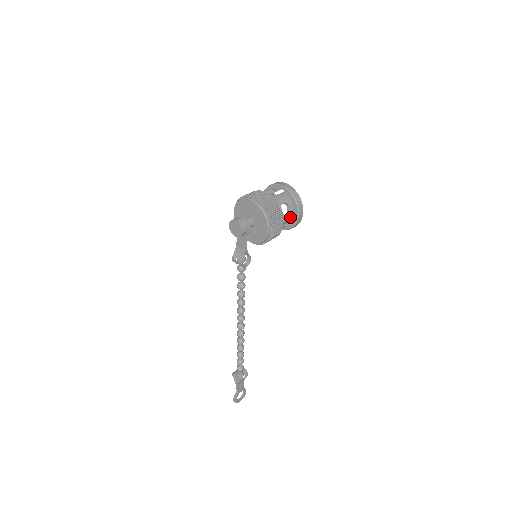
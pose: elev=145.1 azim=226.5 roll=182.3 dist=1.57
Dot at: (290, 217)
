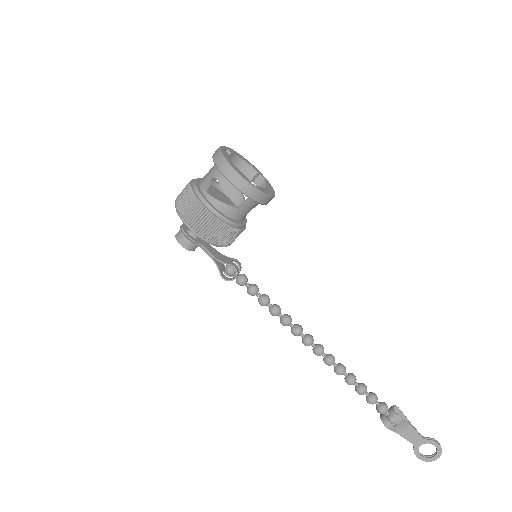
Dot at: occluded
